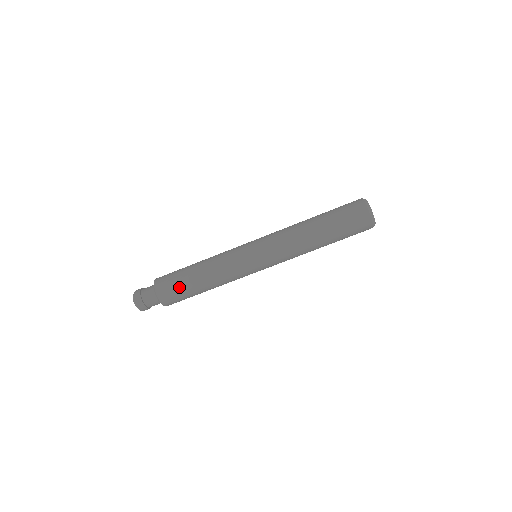
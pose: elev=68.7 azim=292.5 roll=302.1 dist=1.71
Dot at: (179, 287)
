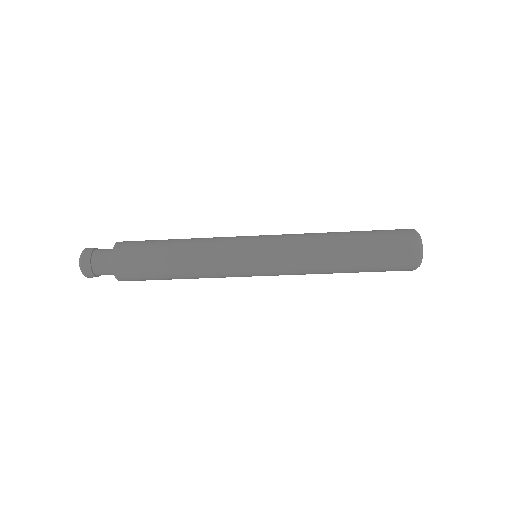
Dot at: (144, 256)
